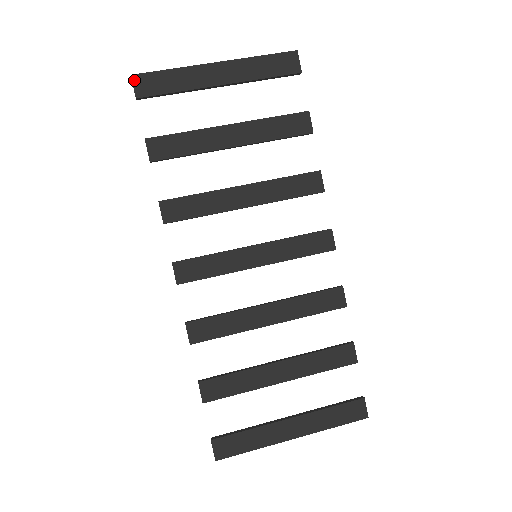
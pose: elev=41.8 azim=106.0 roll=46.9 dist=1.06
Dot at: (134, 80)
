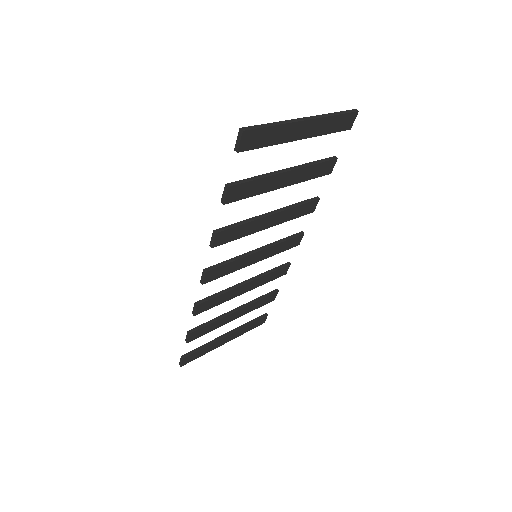
Dot at: (243, 136)
